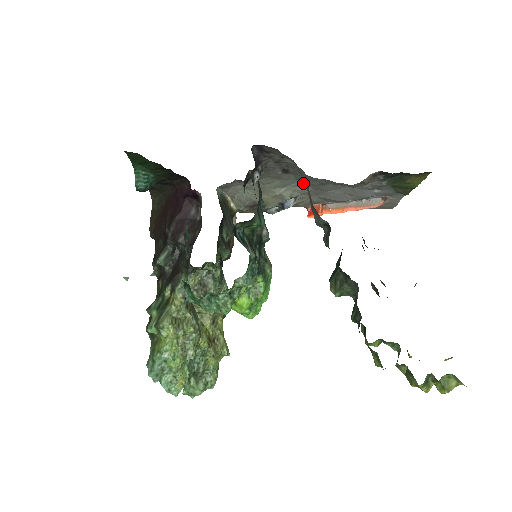
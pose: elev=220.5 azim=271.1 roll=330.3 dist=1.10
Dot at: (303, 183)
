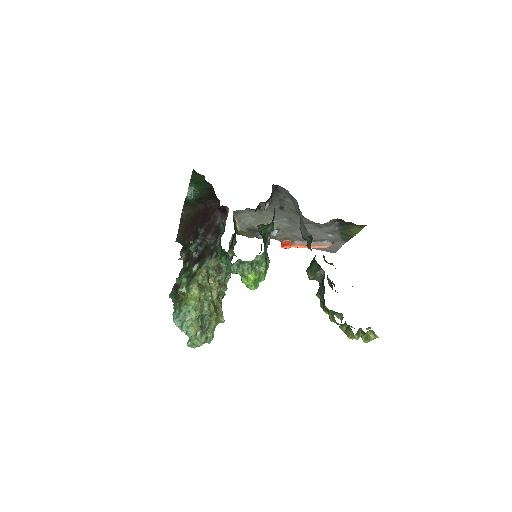
Dot at: (287, 220)
